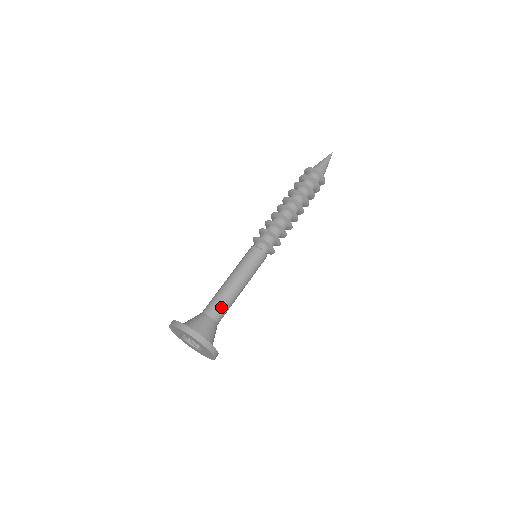
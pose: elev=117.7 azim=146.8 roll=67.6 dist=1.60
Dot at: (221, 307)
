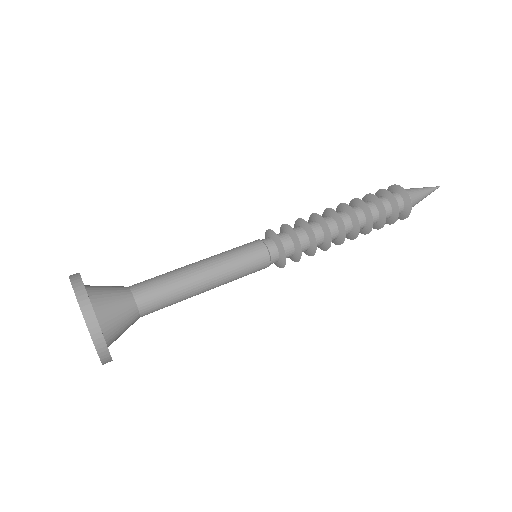
Dot at: (158, 290)
